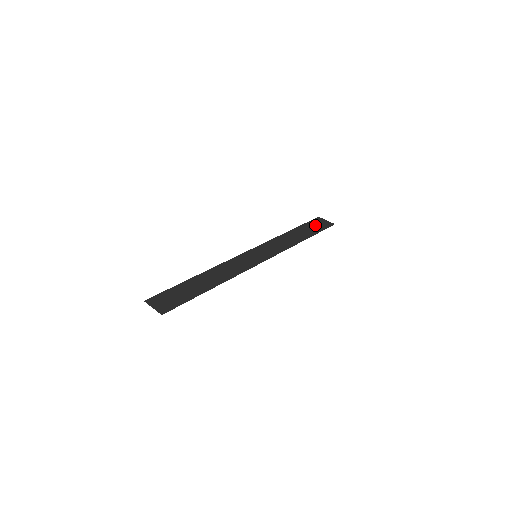
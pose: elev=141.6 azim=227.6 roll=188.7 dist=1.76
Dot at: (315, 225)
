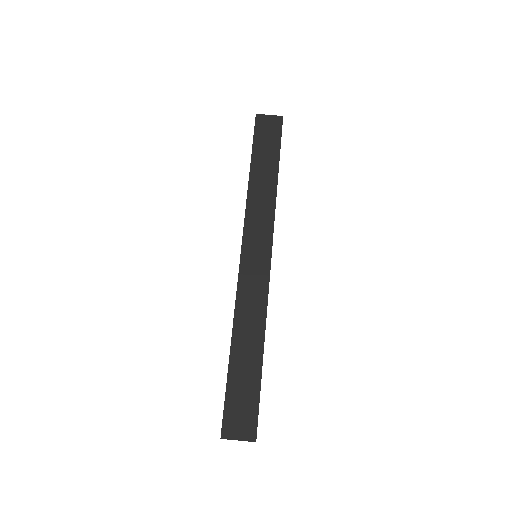
Dot at: (266, 137)
